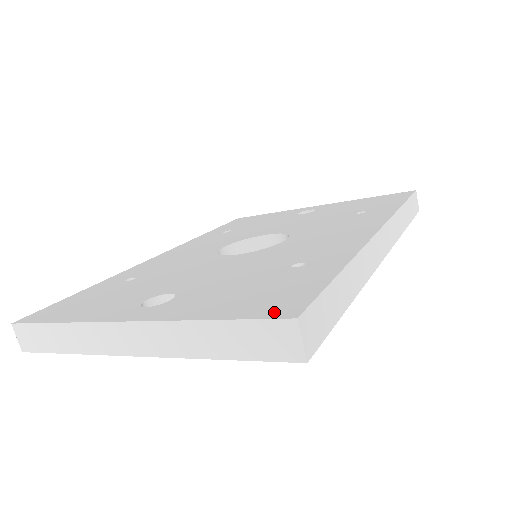
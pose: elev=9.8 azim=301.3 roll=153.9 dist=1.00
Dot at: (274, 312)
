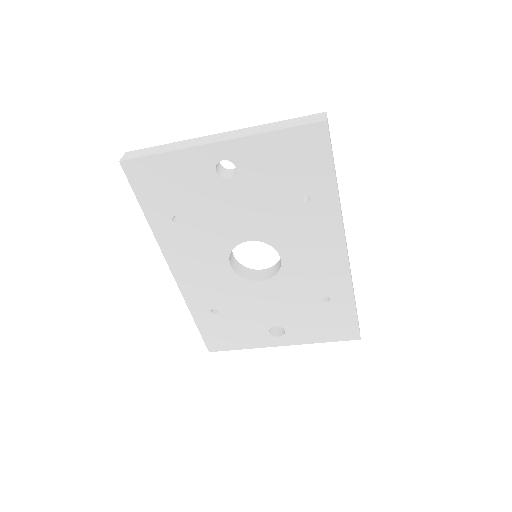
Dot at: occluded
